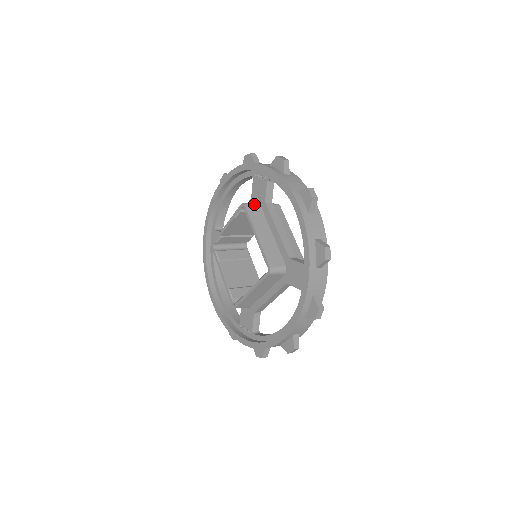
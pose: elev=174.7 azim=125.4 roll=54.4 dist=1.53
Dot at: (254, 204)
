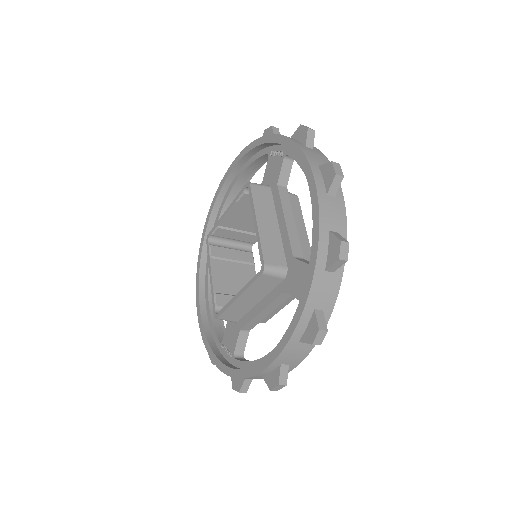
Dot at: (263, 186)
